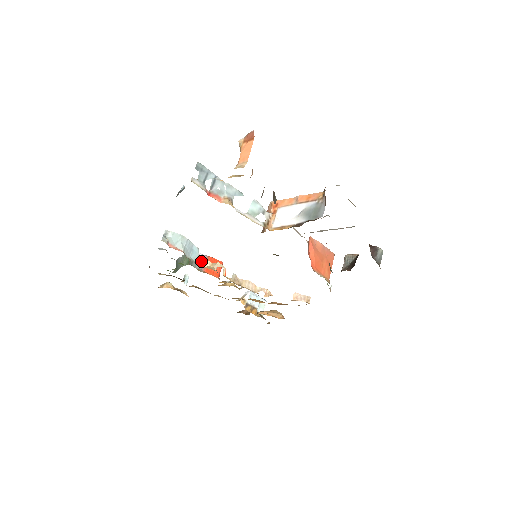
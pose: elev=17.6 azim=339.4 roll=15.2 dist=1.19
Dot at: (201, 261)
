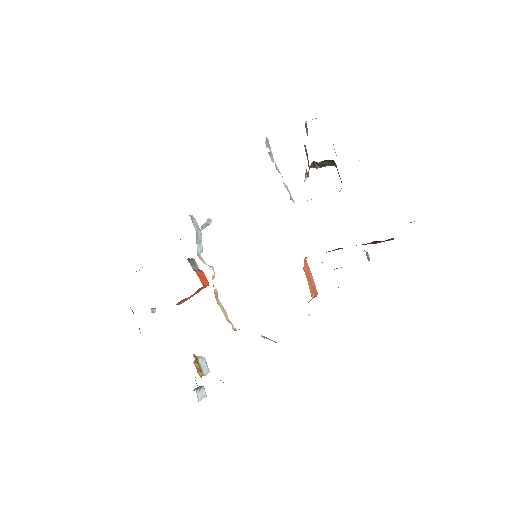
Dot at: (200, 257)
